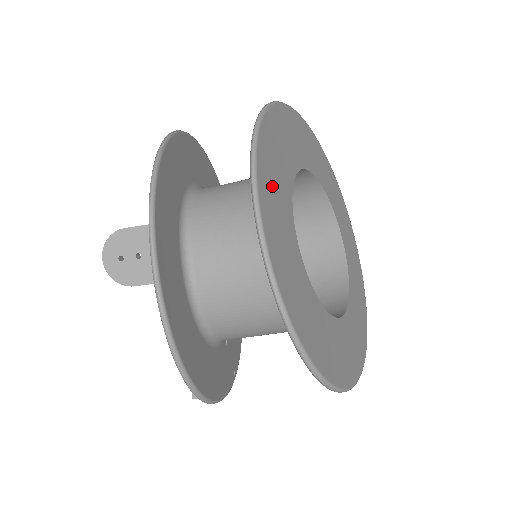
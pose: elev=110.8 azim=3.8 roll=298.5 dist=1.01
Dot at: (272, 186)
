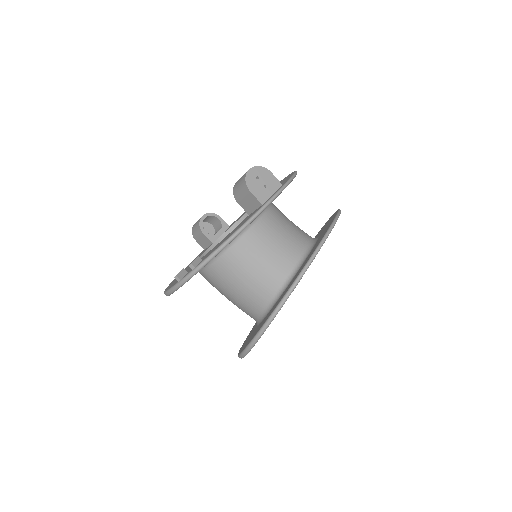
Dot at: occluded
